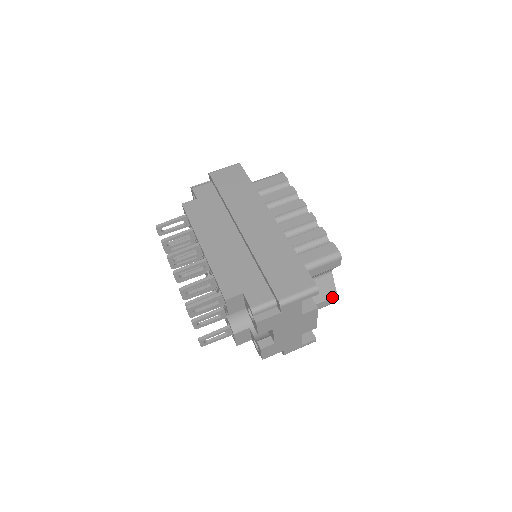
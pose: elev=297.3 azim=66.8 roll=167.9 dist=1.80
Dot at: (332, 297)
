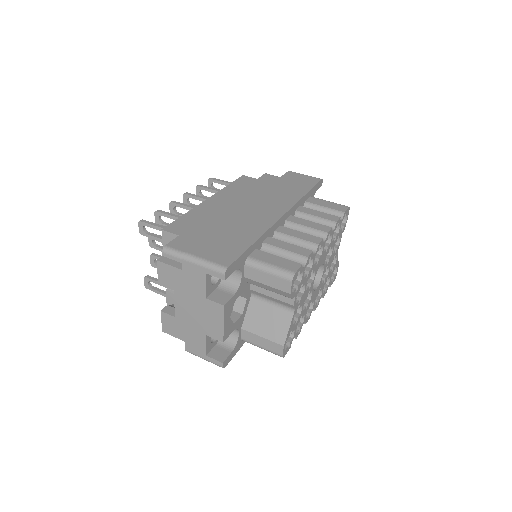
Dot at: (277, 342)
